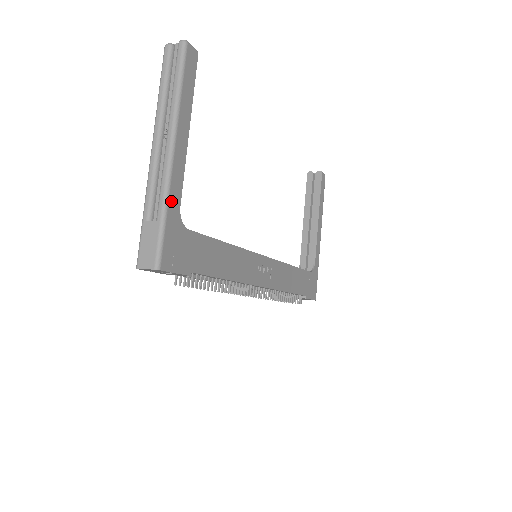
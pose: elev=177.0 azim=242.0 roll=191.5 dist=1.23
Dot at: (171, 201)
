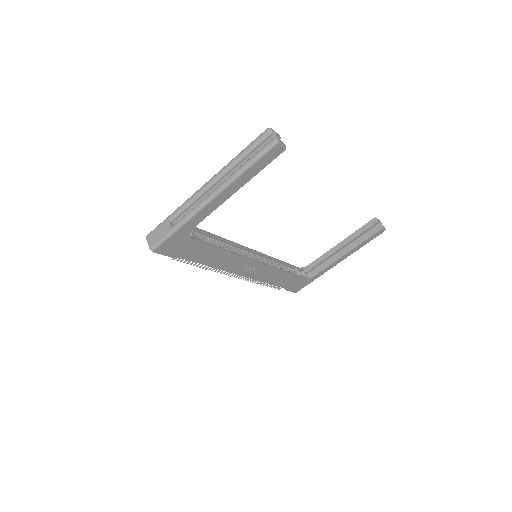
Dot at: (188, 224)
